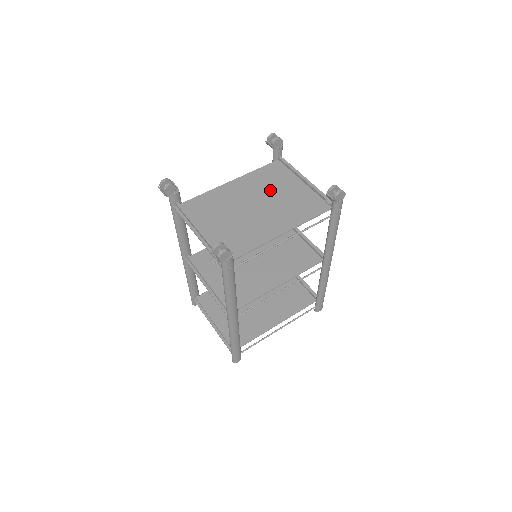
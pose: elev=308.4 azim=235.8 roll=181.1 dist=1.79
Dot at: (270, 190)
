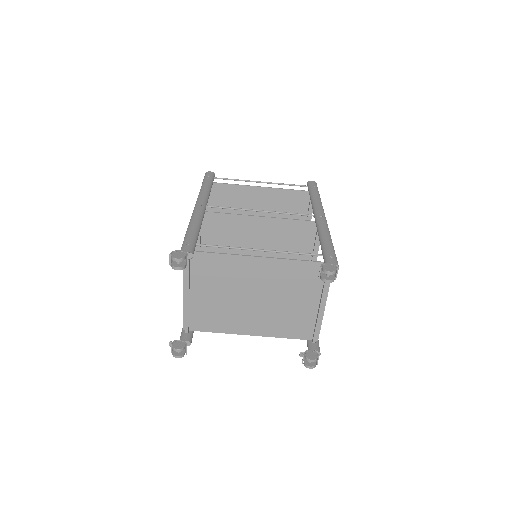
Dot at: (283, 292)
